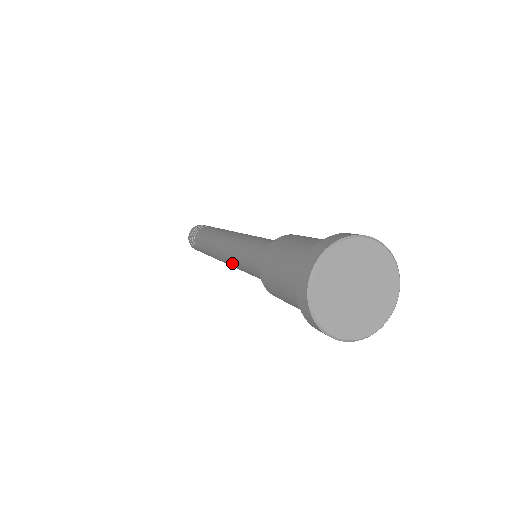
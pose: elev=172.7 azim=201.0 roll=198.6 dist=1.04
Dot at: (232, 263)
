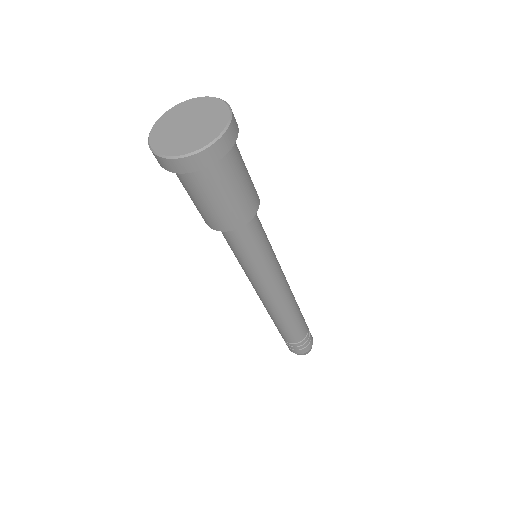
Dot at: (251, 282)
